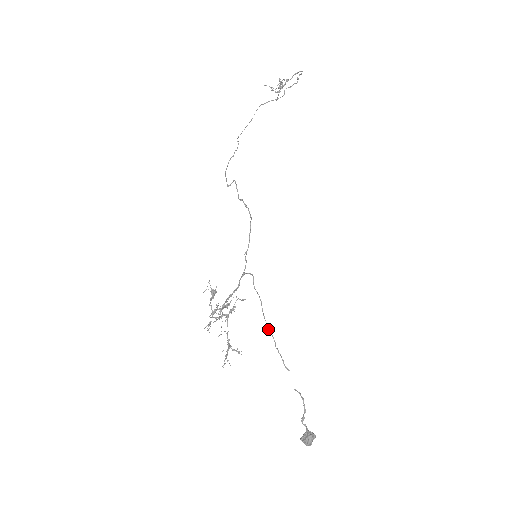
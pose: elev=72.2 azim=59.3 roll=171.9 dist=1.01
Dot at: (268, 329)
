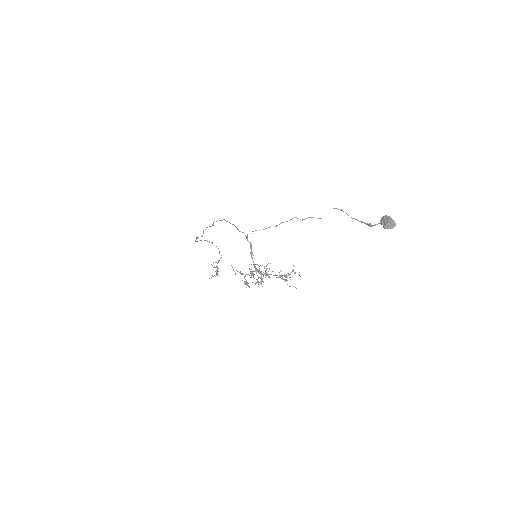
Dot at: occluded
